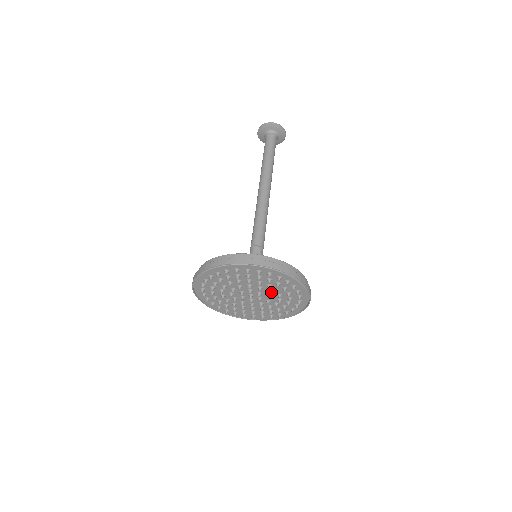
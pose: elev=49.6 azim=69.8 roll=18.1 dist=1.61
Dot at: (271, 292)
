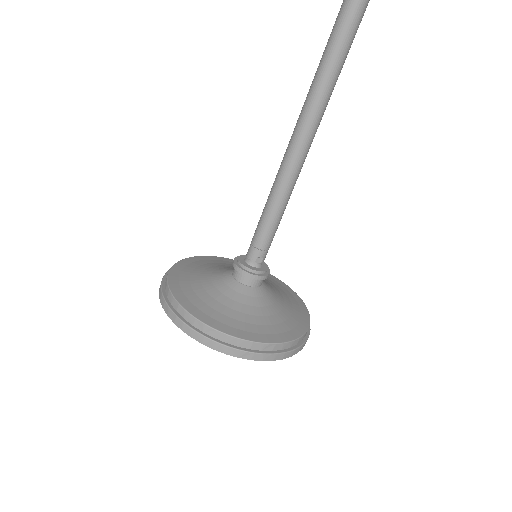
Dot at: occluded
